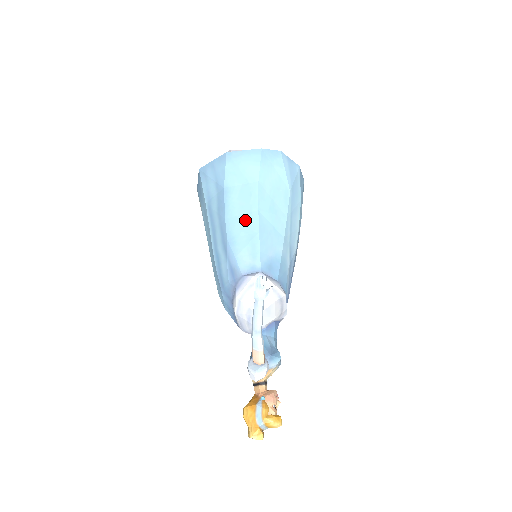
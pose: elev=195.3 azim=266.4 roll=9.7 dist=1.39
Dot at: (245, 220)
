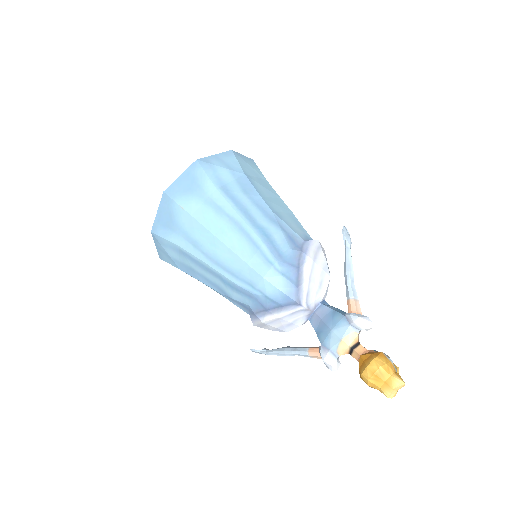
Dot at: (277, 202)
